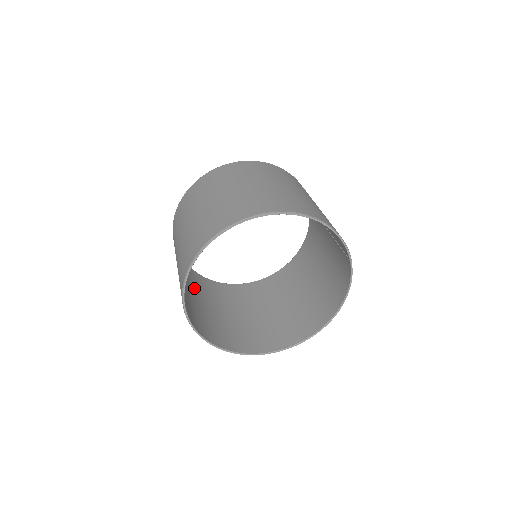
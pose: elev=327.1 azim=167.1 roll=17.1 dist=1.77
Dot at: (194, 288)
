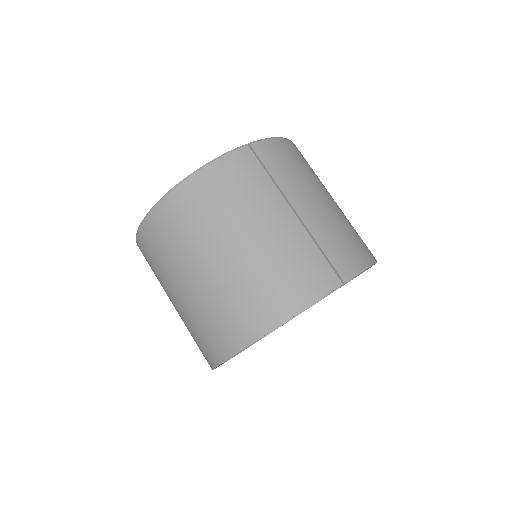
Dot at: occluded
